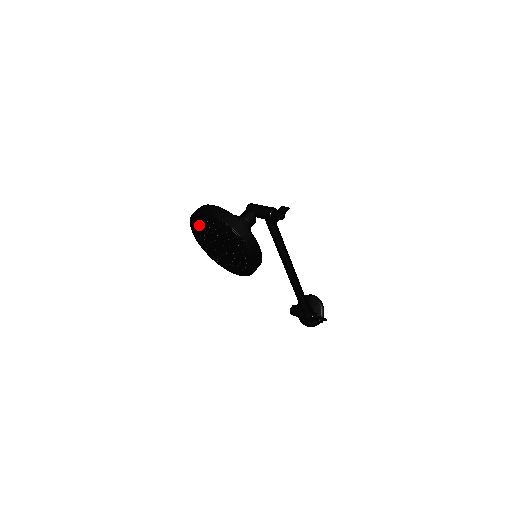
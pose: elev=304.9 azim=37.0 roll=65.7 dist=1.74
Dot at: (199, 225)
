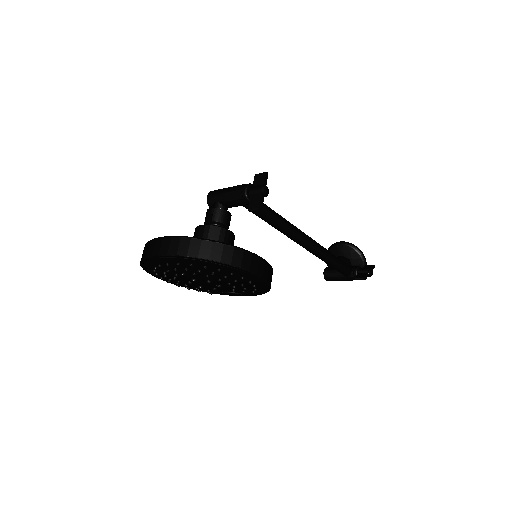
Dot at: (159, 271)
